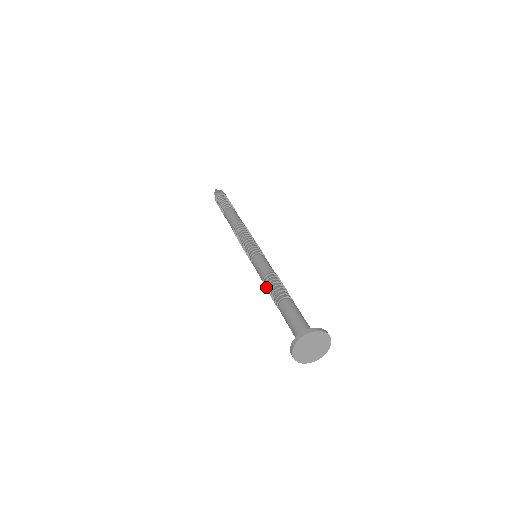
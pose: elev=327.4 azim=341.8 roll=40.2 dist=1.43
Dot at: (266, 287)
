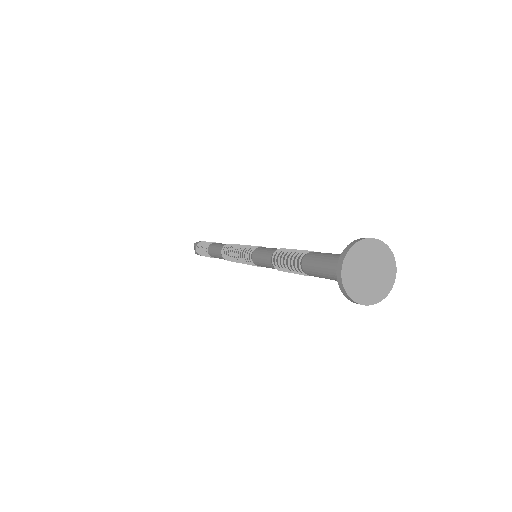
Dot at: (278, 261)
